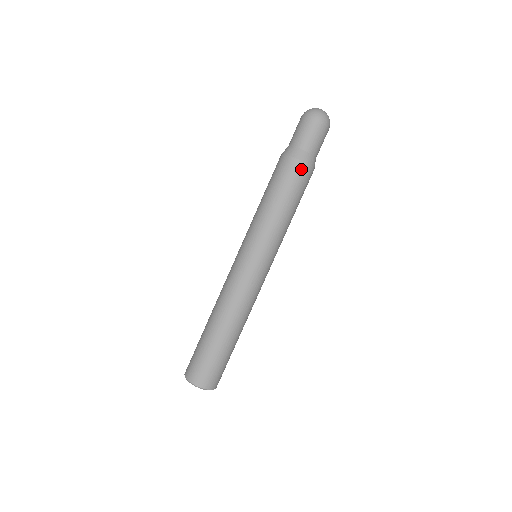
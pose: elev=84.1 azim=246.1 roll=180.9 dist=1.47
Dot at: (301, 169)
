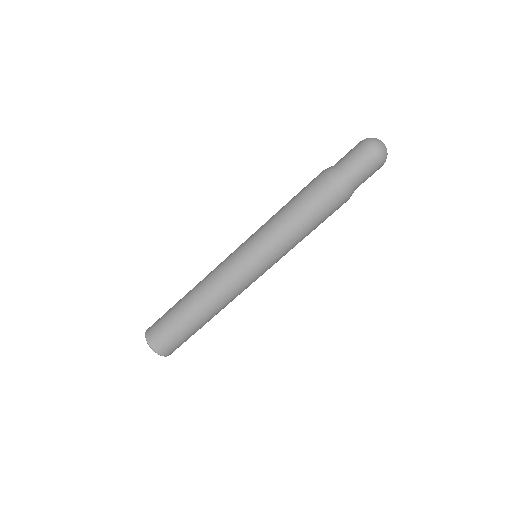
Dot at: (340, 201)
